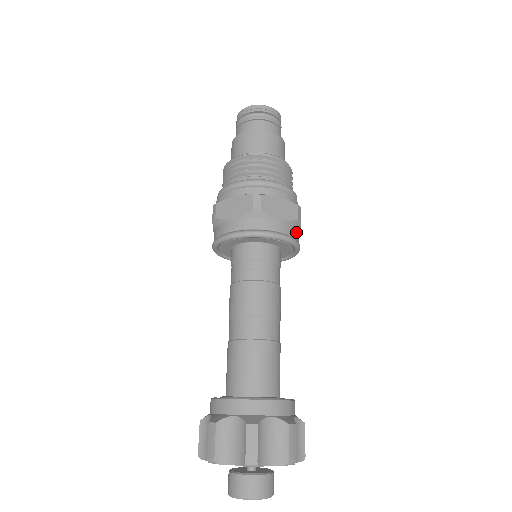
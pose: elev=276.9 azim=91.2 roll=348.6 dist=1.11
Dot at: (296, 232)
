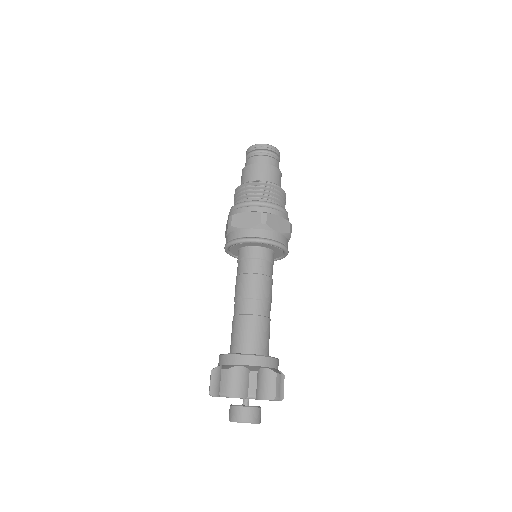
Dot at: (287, 242)
